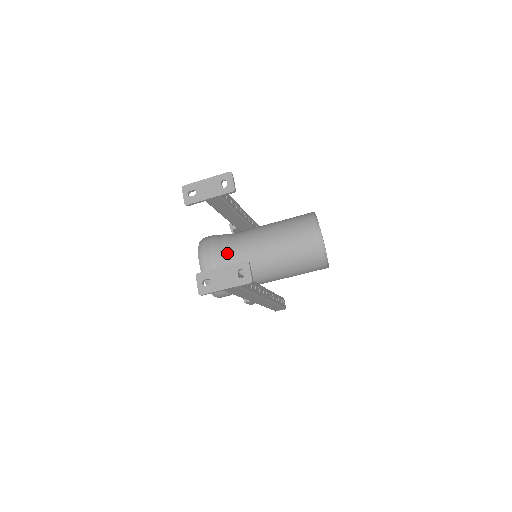
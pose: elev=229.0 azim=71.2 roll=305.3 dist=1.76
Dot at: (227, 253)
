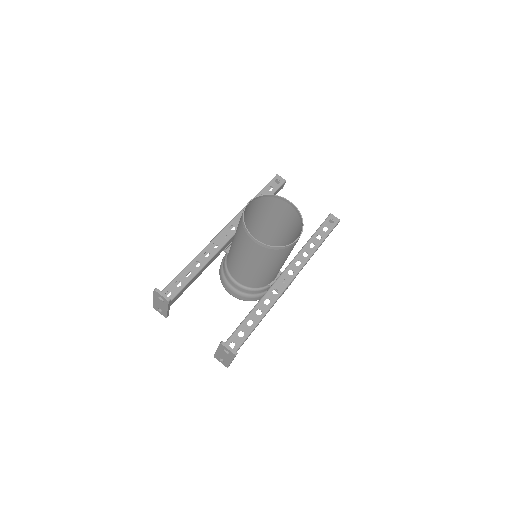
Dot at: (234, 281)
